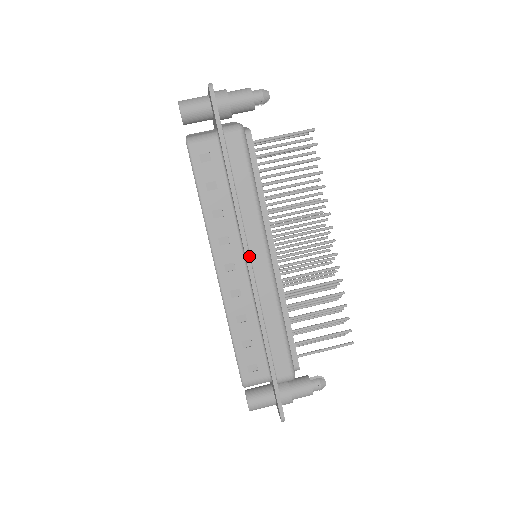
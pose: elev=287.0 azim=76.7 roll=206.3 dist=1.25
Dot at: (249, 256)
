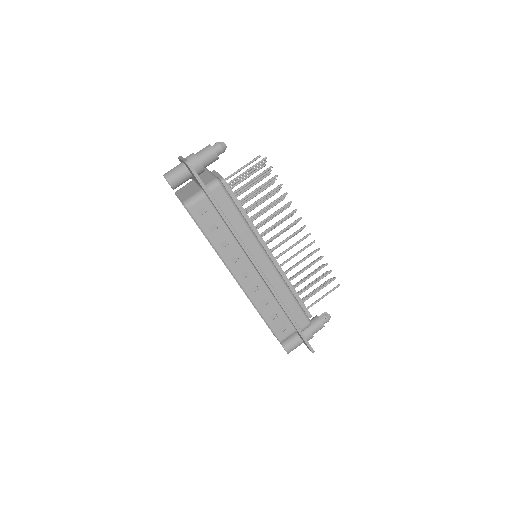
Dot at: (256, 263)
